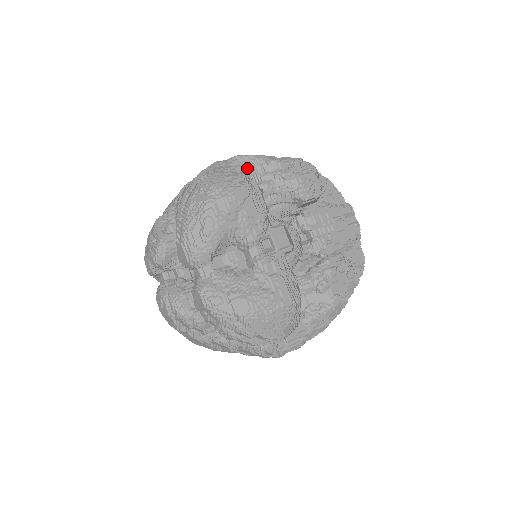
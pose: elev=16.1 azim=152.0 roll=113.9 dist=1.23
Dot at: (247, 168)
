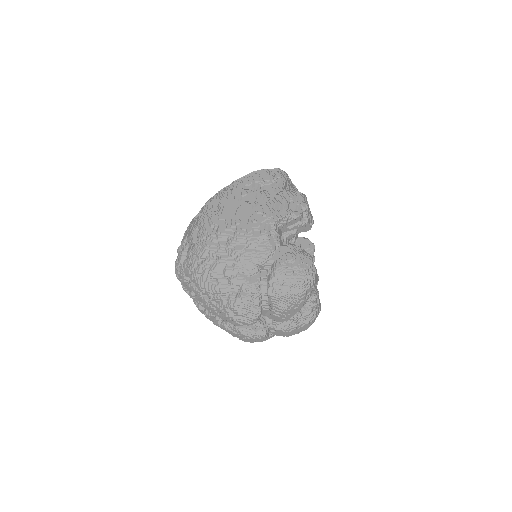
Dot at: (282, 227)
